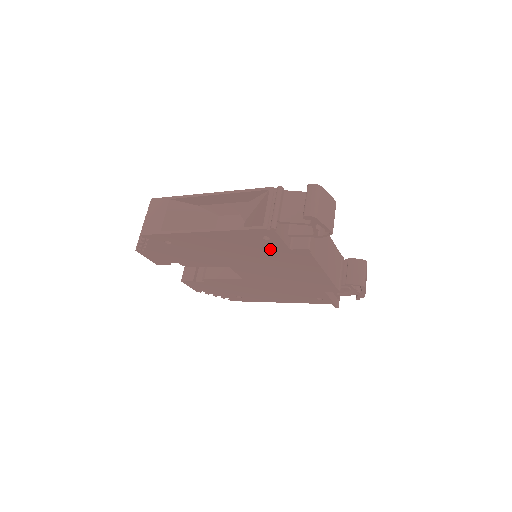
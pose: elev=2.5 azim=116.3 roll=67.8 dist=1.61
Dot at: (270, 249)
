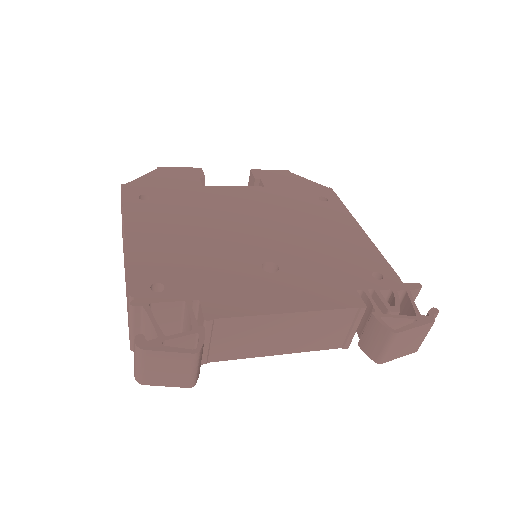
Dot at: occluded
